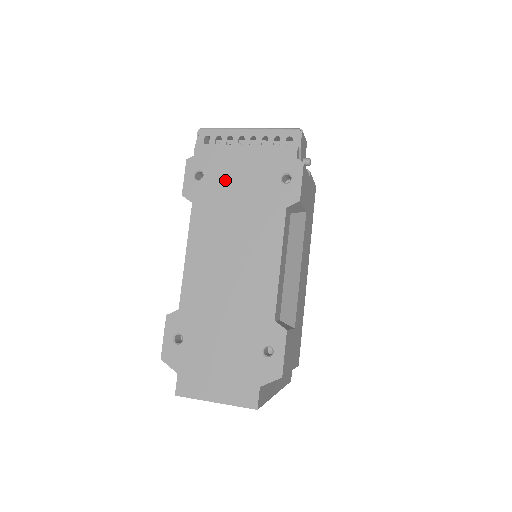
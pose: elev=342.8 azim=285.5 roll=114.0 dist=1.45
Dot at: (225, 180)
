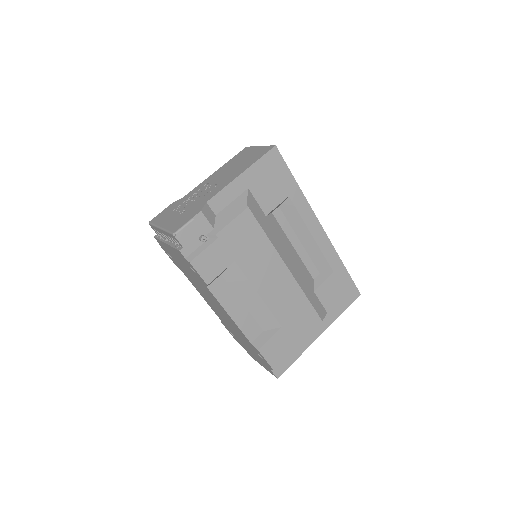
Dot at: (178, 262)
